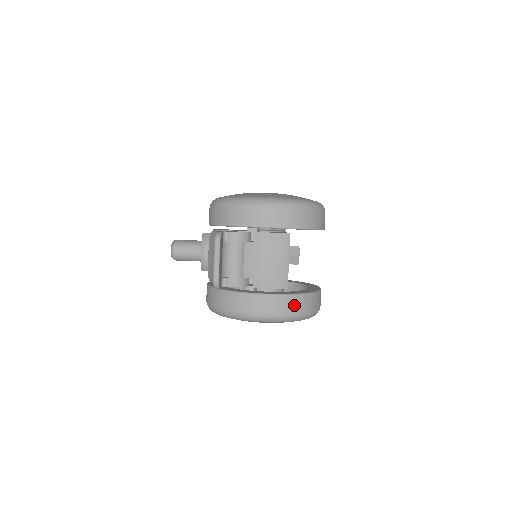
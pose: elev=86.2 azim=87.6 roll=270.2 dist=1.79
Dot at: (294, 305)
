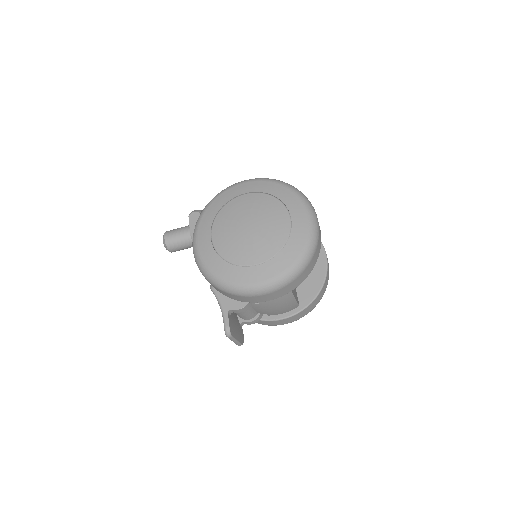
Dot at: (308, 310)
